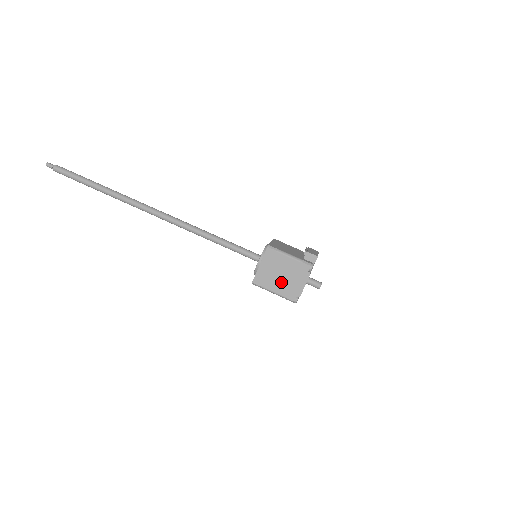
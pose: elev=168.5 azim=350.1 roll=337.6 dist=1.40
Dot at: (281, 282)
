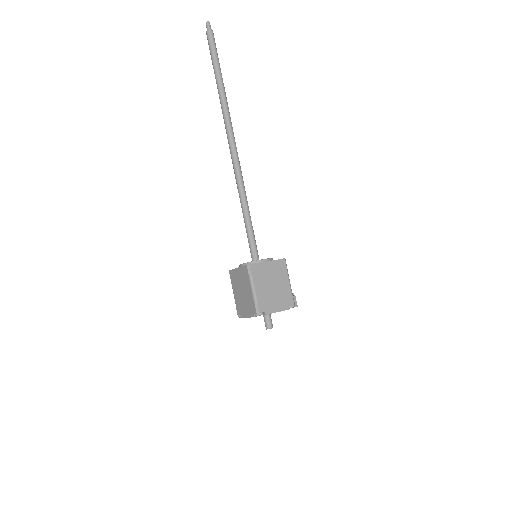
Dot at: (267, 289)
